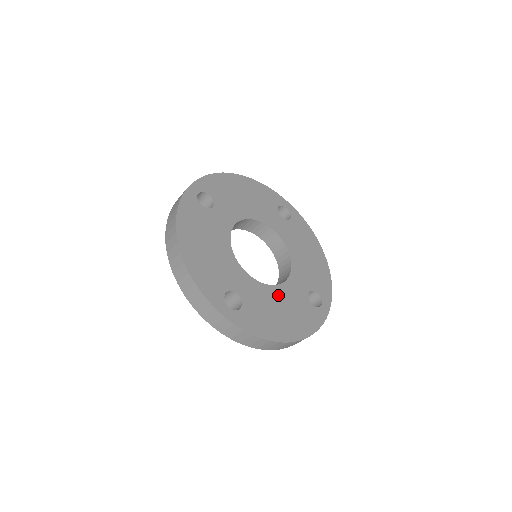
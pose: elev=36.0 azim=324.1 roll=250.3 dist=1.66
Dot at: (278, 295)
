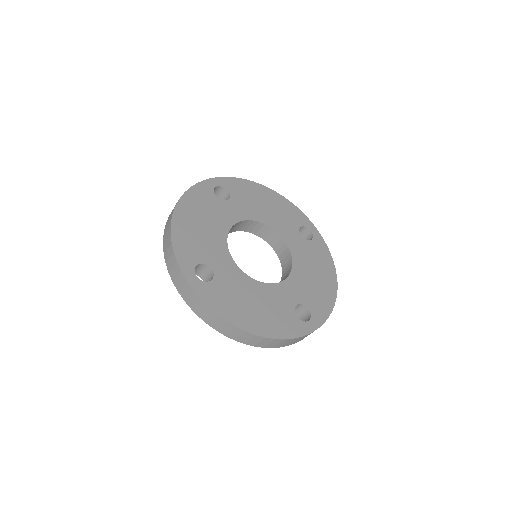
Dot at: (258, 290)
